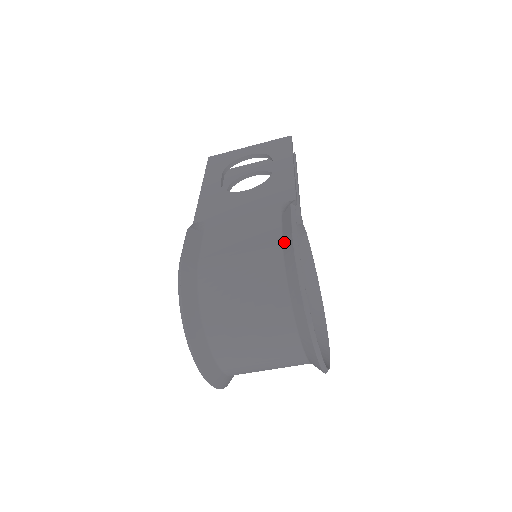
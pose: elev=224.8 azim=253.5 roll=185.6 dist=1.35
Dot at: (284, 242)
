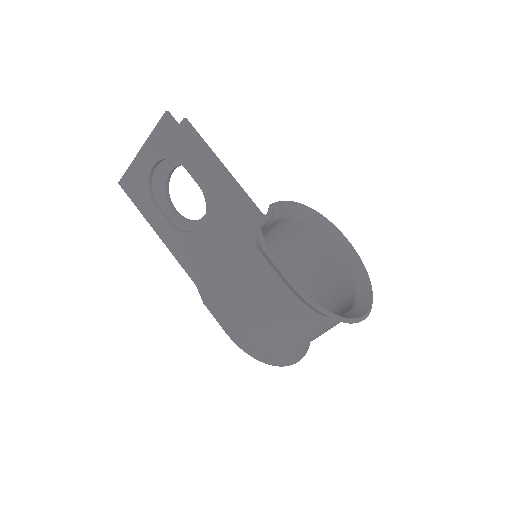
Dot at: (289, 288)
